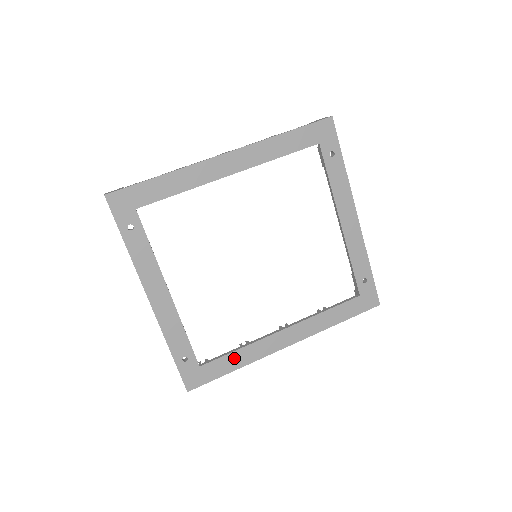
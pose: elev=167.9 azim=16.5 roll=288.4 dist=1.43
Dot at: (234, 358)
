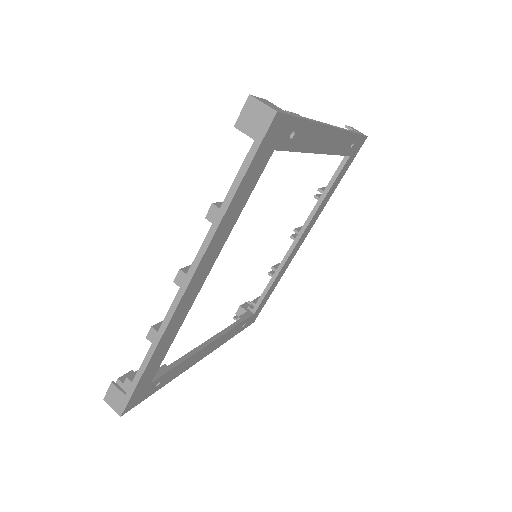
Dot at: (273, 286)
